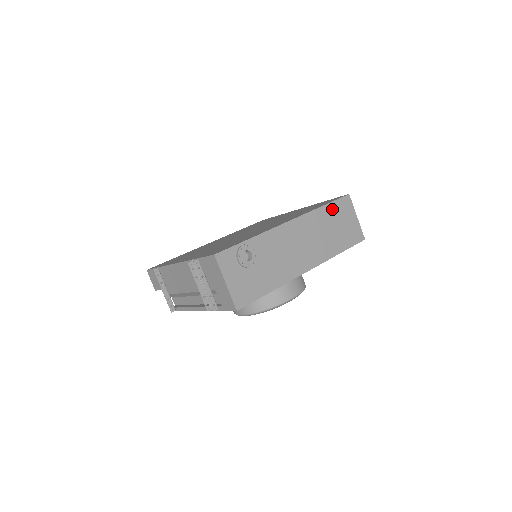
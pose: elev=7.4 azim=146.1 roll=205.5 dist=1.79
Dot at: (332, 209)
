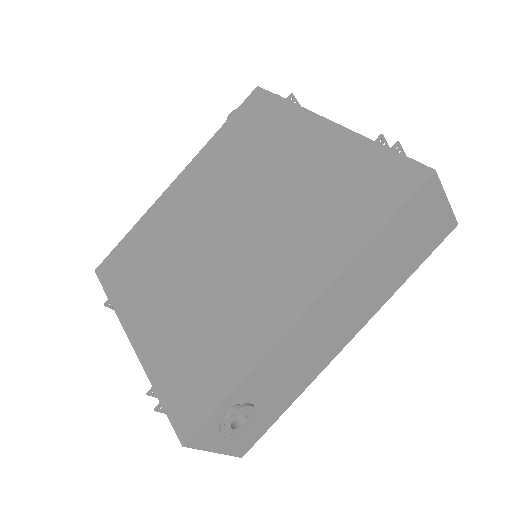
Dot at: (394, 227)
